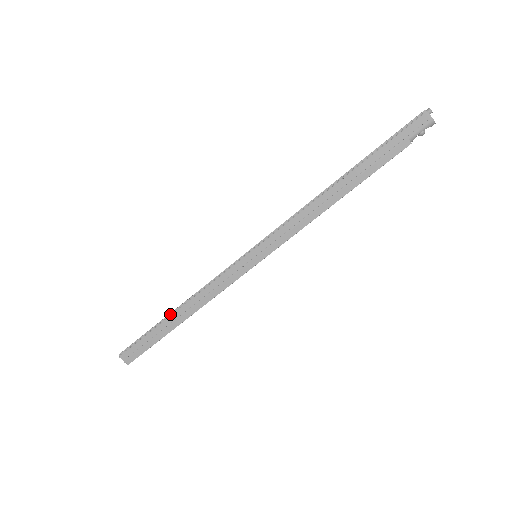
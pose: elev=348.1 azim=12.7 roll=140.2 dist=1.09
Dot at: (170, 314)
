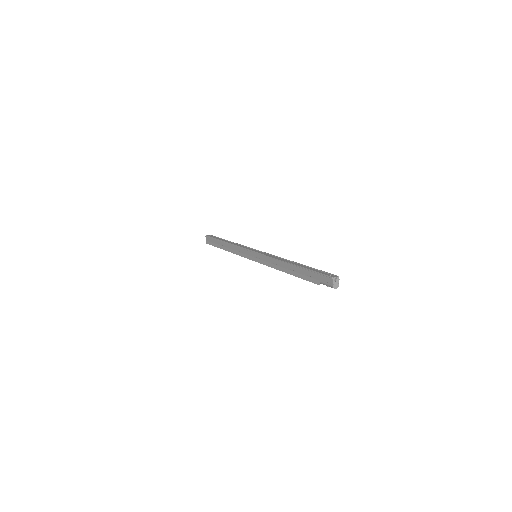
Dot at: (223, 241)
